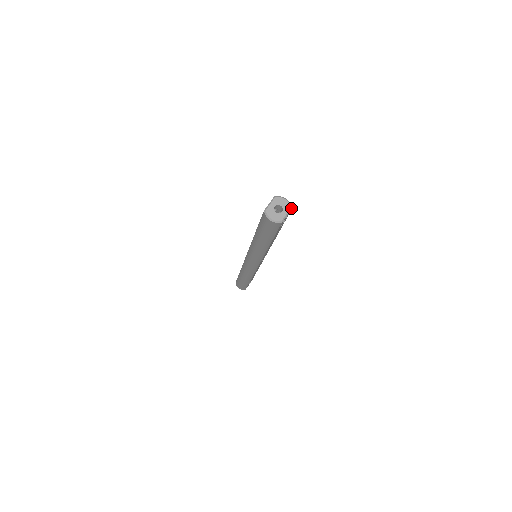
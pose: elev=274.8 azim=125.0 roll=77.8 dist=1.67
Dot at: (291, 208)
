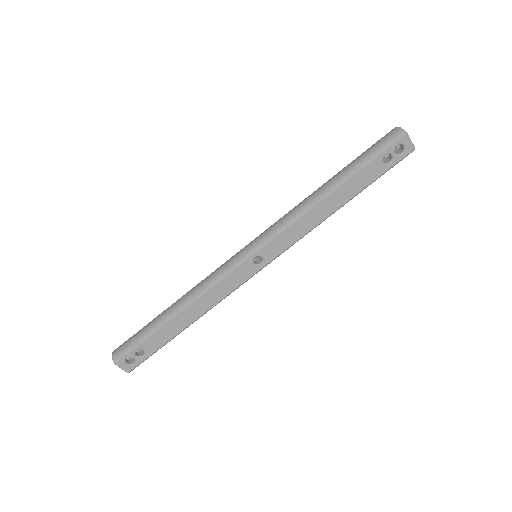
Dot at: occluded
